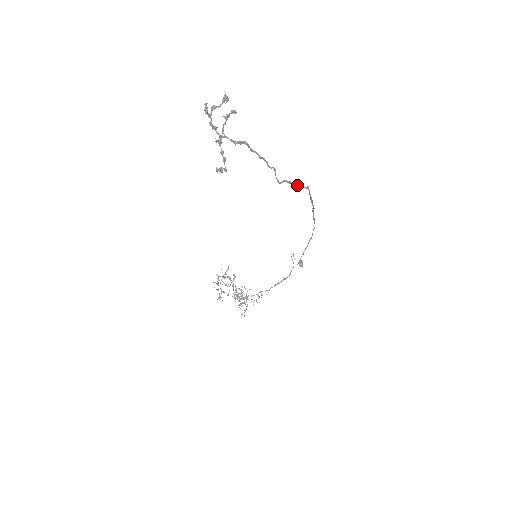
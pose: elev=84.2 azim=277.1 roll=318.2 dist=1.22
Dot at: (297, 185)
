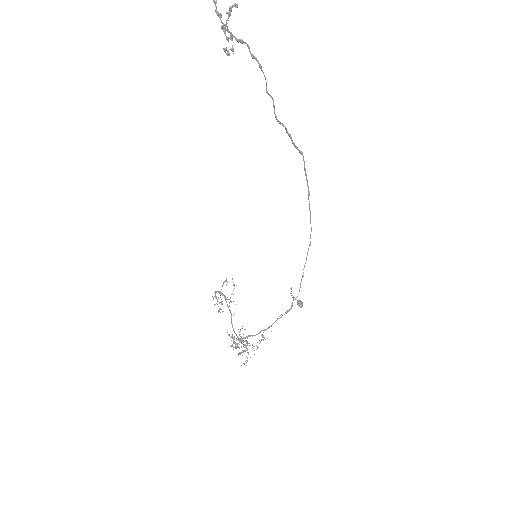
Dot at: occluded
